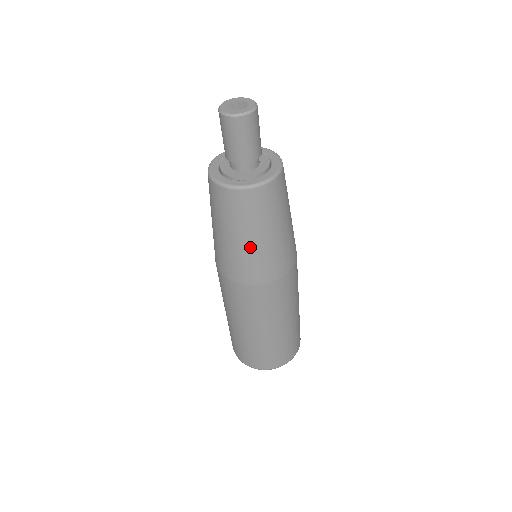
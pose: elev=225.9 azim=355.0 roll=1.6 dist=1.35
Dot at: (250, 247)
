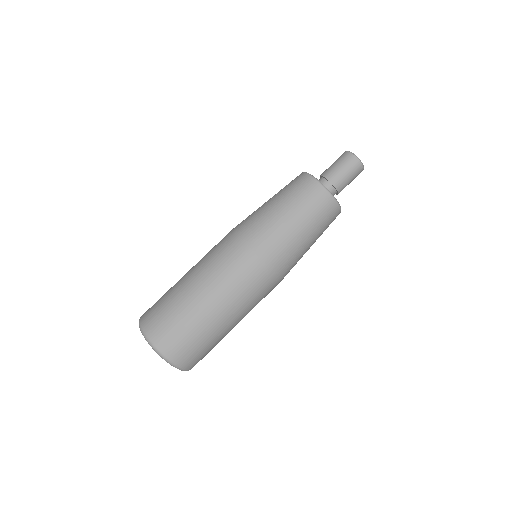
Dot at: (300, 240)
